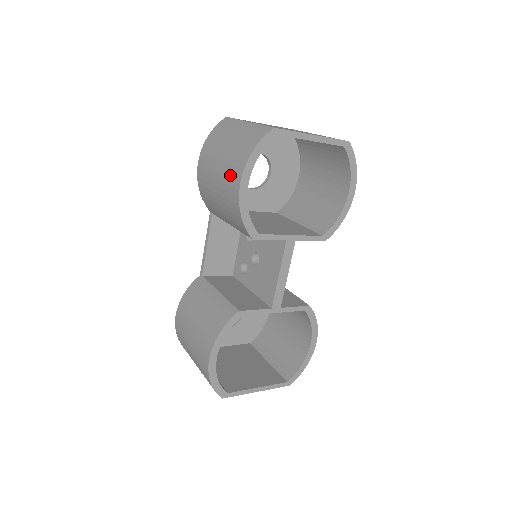
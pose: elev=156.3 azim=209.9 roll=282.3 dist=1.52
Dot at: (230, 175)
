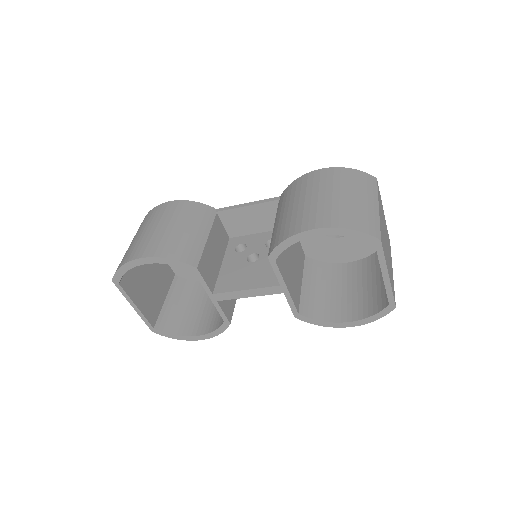
Dot at: (320, 213)
